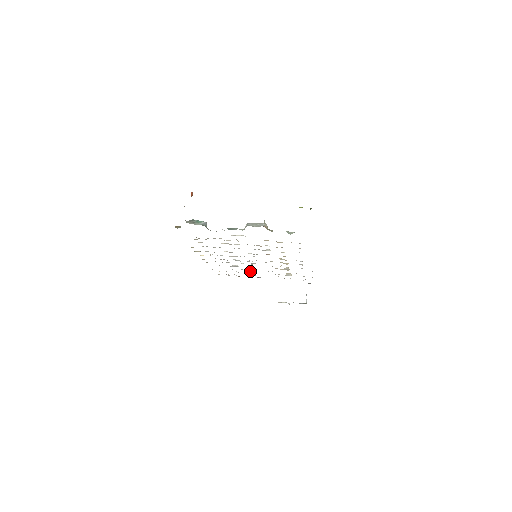
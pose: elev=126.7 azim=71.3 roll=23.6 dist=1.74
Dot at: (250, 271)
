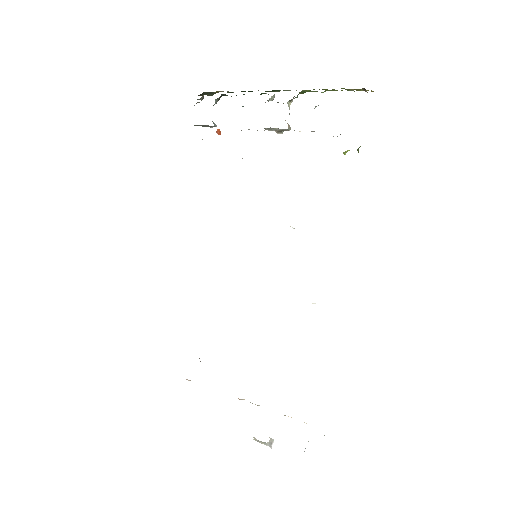
Dot at: occluded
